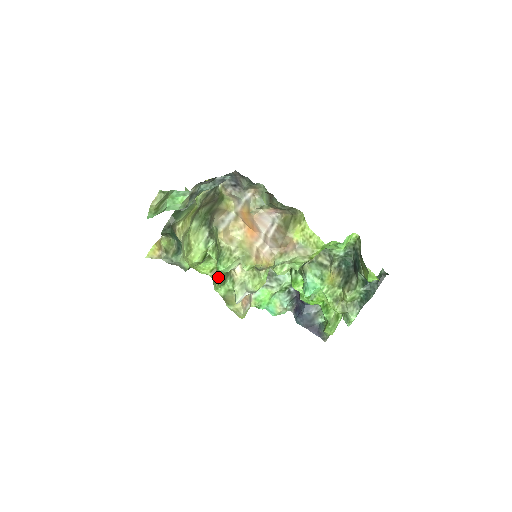
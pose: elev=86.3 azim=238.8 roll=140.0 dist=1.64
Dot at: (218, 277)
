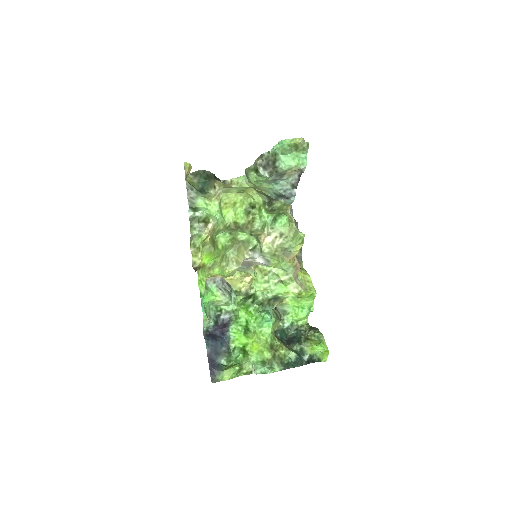
Dot at: occluded
